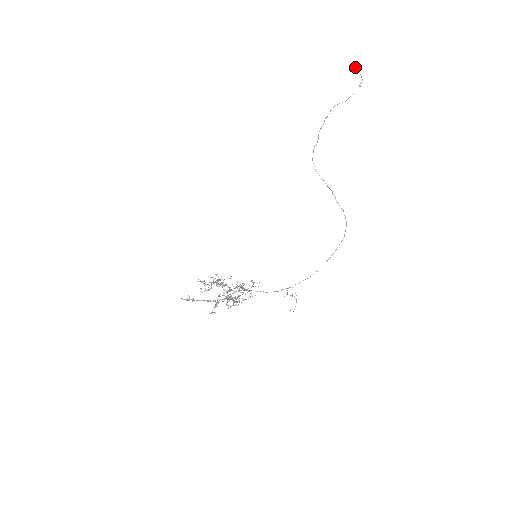
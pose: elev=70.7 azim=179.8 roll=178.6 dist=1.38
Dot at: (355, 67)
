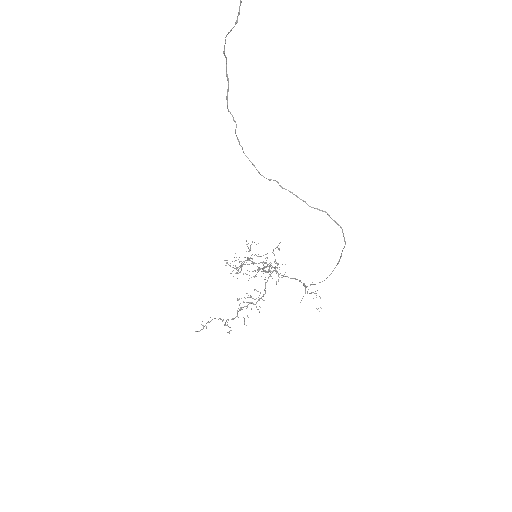
Dot at: out of frame
